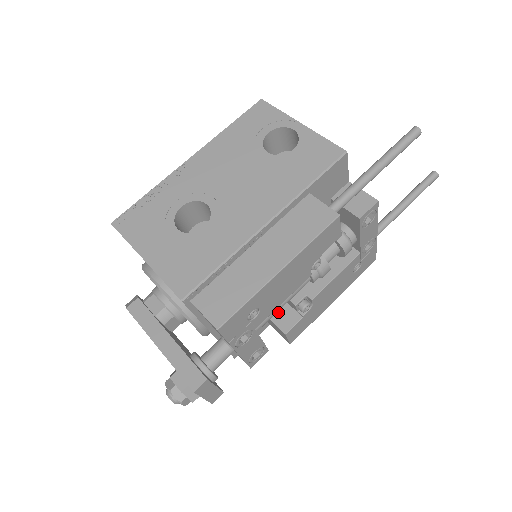
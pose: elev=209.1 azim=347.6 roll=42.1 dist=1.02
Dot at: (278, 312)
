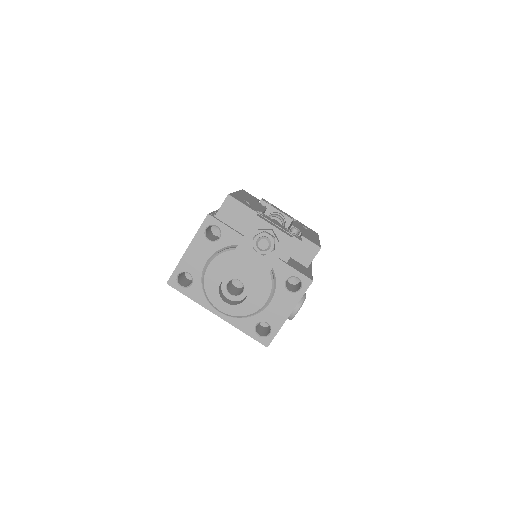
Dot at: occluded
